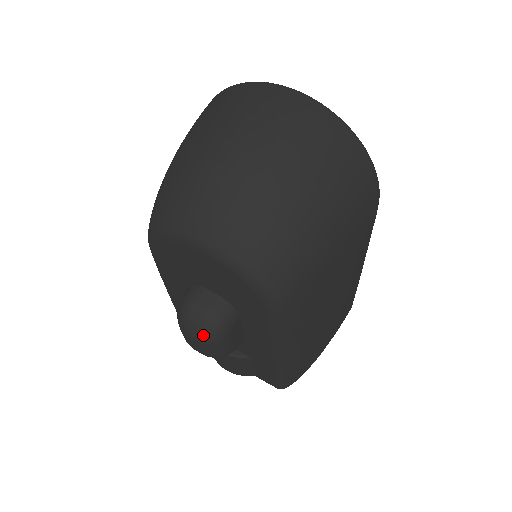
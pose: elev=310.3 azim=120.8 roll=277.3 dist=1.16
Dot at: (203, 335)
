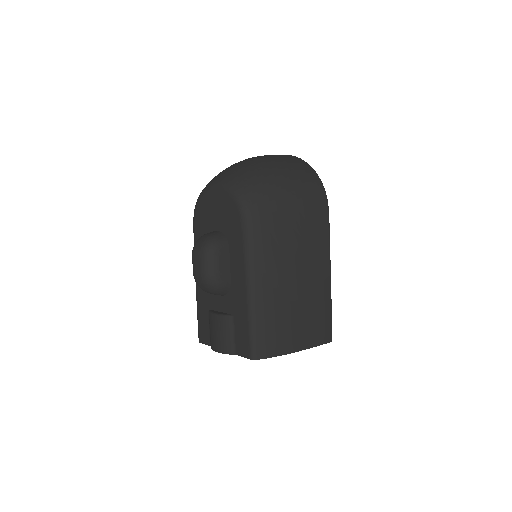
Dot at: (203, 247)
